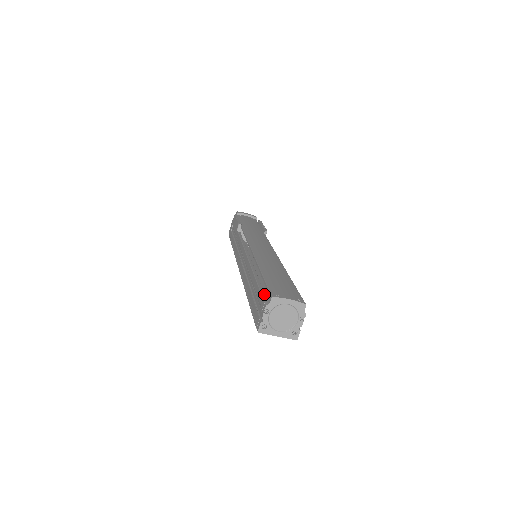
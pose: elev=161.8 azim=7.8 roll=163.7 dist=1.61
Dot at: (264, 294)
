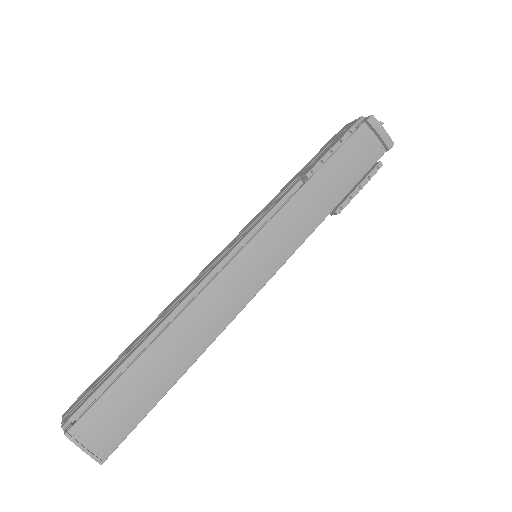
Dot at: (95, 398)
